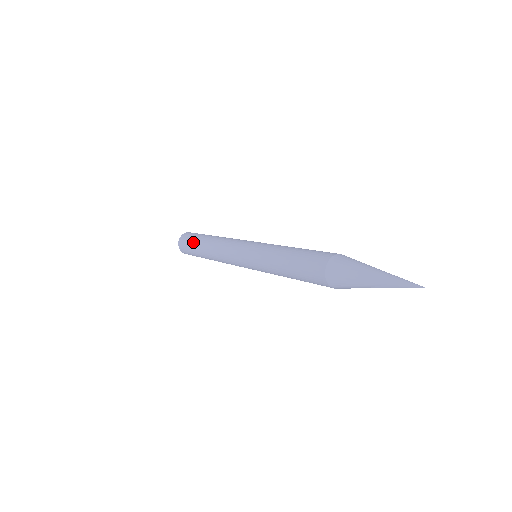
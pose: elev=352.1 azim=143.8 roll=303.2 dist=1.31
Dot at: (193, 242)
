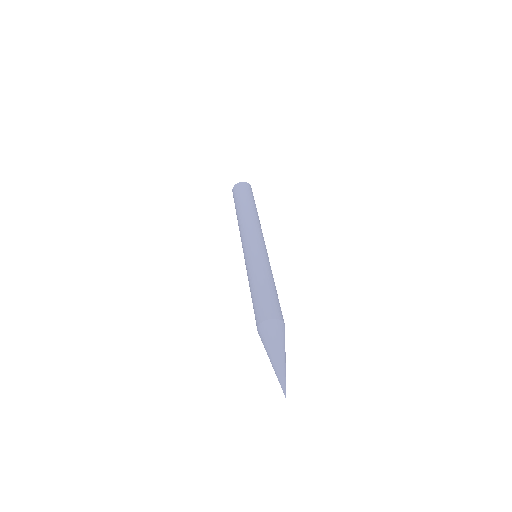
Dot at: (237, 200)
